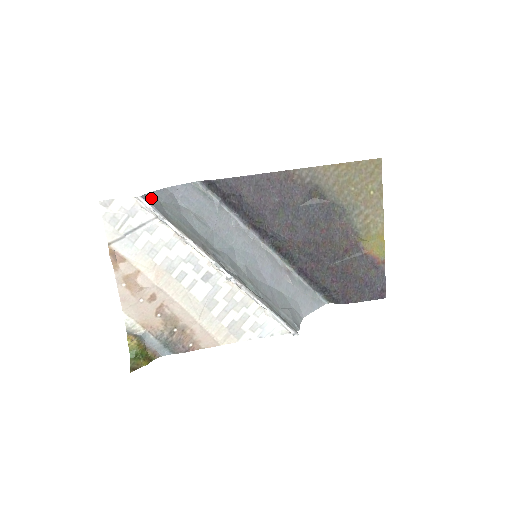
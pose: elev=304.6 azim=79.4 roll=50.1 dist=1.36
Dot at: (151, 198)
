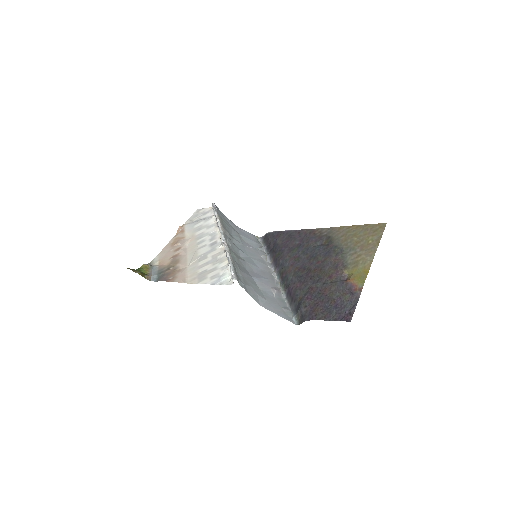
Dot at: (221, 212)
